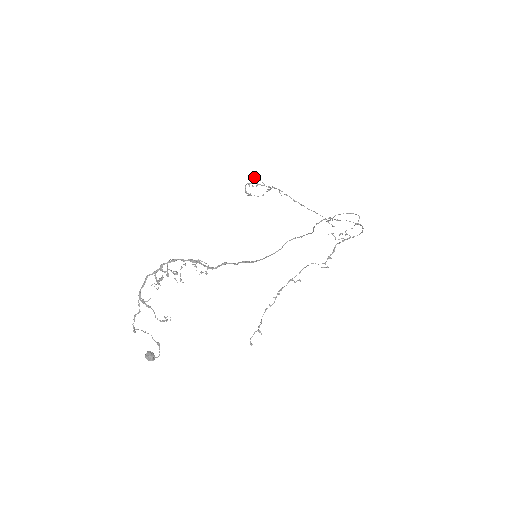
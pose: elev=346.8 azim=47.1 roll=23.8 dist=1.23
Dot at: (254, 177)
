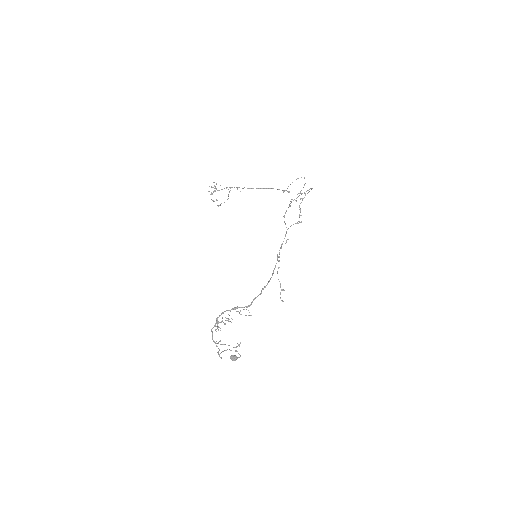
Dot at: (211, 186)
